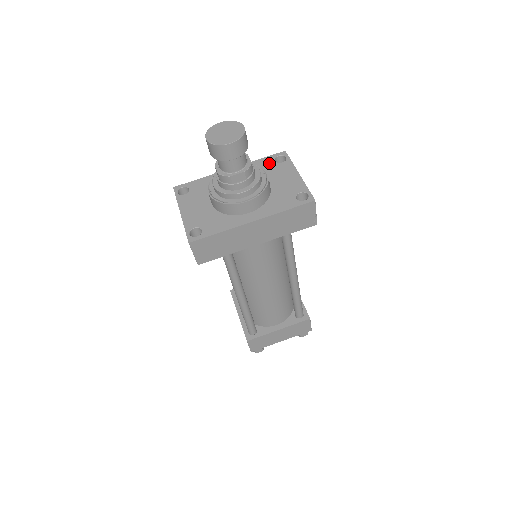
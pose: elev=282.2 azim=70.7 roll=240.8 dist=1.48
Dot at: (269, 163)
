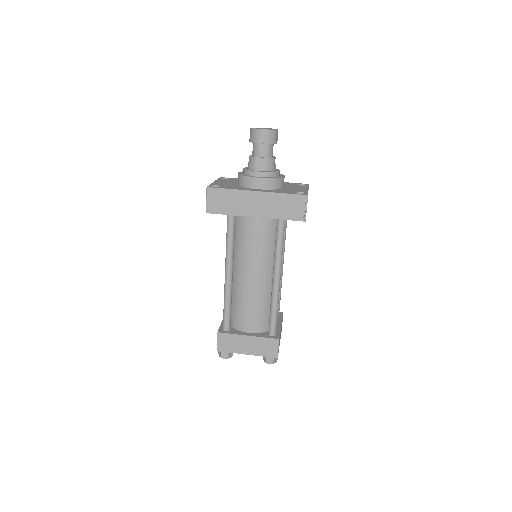
Dot at: (292, 184)
